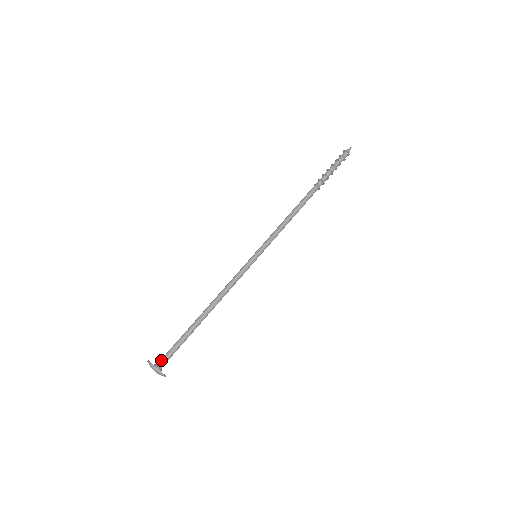
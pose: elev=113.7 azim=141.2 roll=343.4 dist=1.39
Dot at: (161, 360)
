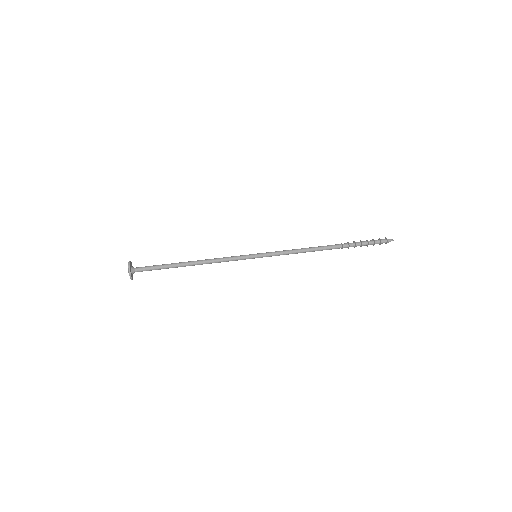
Dot at: (138, 267)
